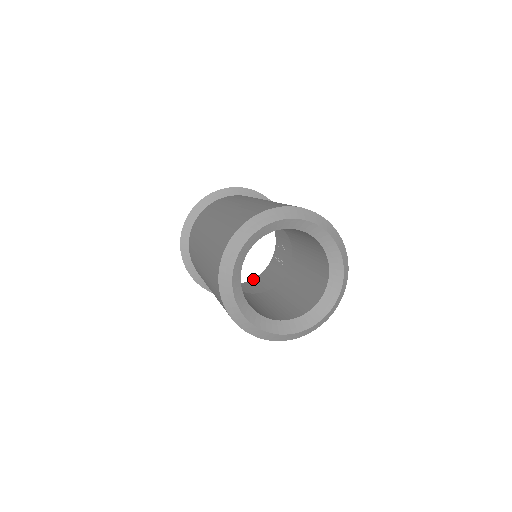
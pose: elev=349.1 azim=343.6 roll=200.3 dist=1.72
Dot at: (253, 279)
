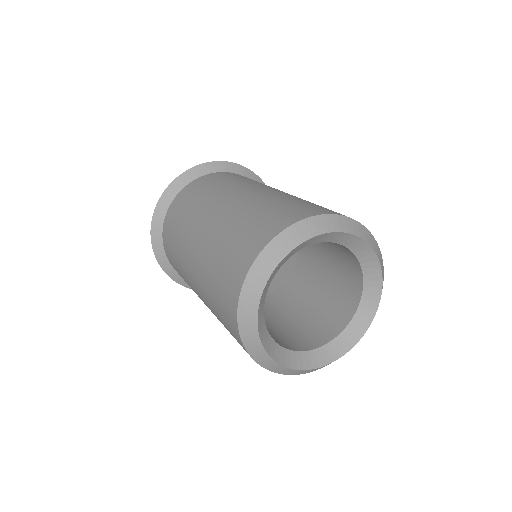
Dot at: occluded
